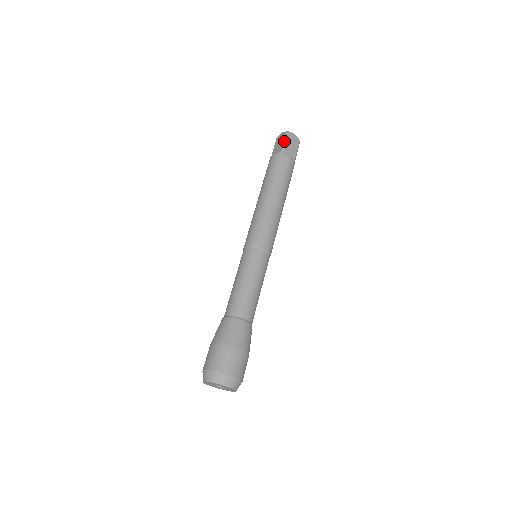
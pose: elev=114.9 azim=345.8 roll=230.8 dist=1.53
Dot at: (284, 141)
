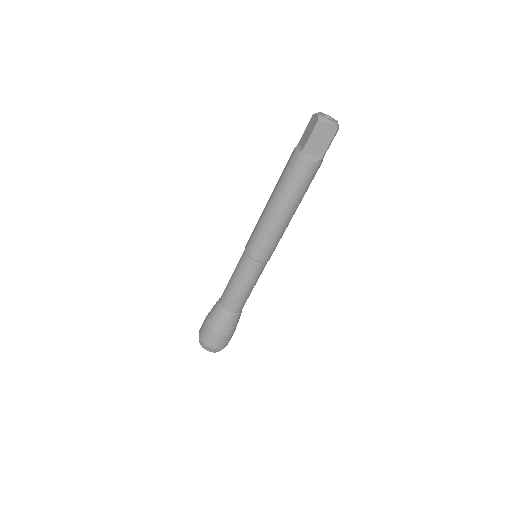
Dot at: (310, 135)
